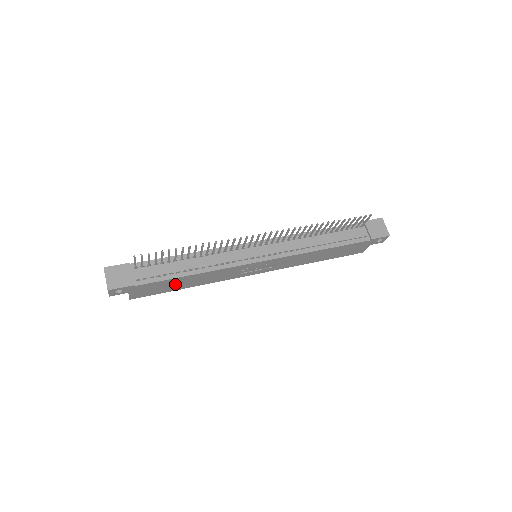
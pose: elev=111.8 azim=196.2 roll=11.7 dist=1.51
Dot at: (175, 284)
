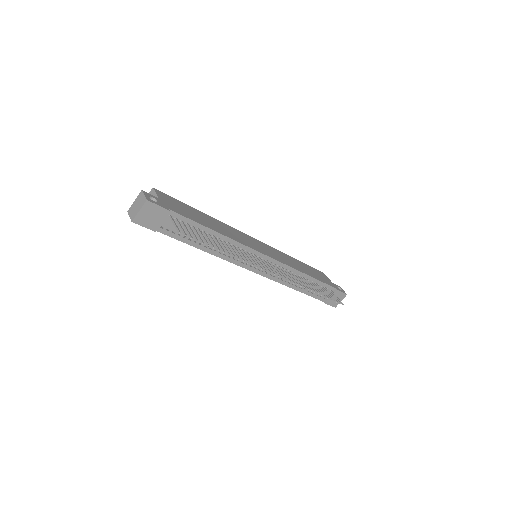
Dot at: occluded
